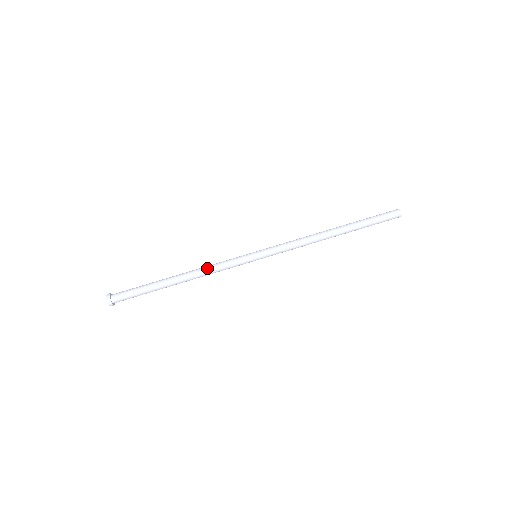
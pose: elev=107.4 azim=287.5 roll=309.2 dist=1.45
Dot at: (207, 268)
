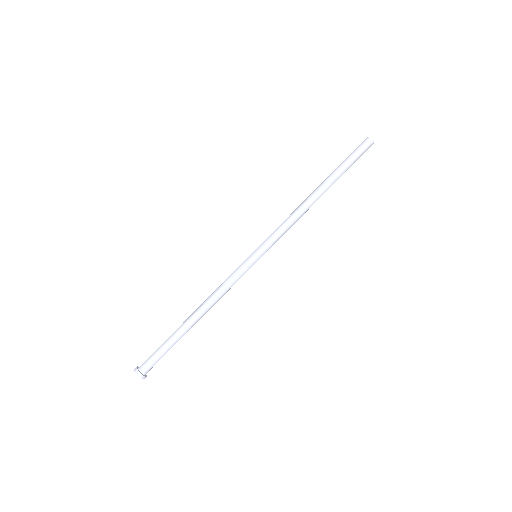
Dot at: (215, 292)
